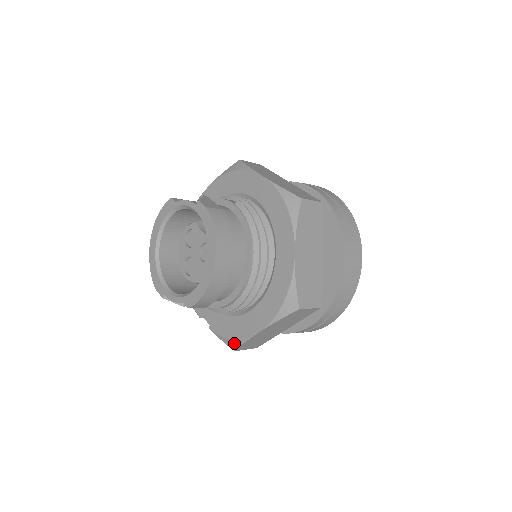
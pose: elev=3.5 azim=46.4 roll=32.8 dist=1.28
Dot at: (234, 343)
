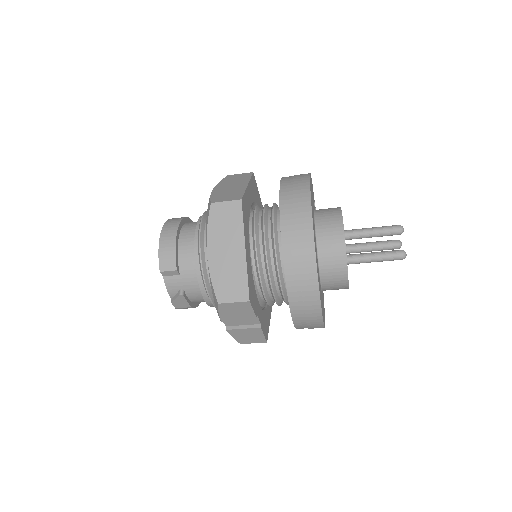
Dot at: (214, 295)
